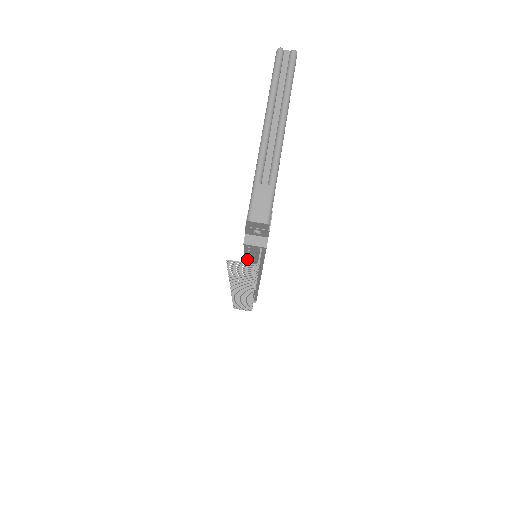
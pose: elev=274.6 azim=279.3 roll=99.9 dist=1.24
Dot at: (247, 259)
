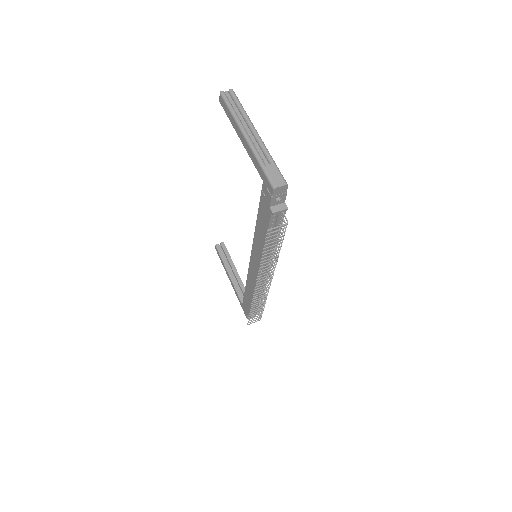
Dot at: (268, 239)
